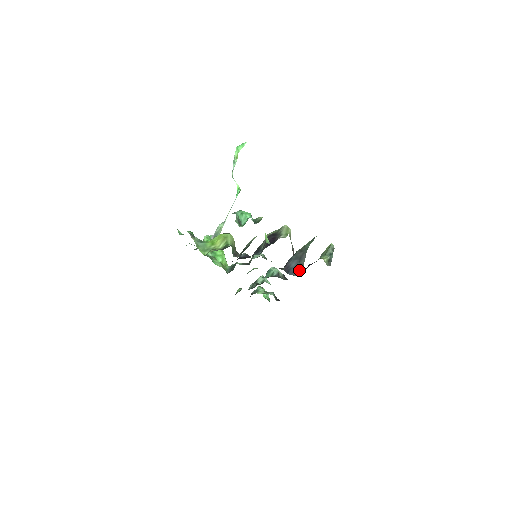
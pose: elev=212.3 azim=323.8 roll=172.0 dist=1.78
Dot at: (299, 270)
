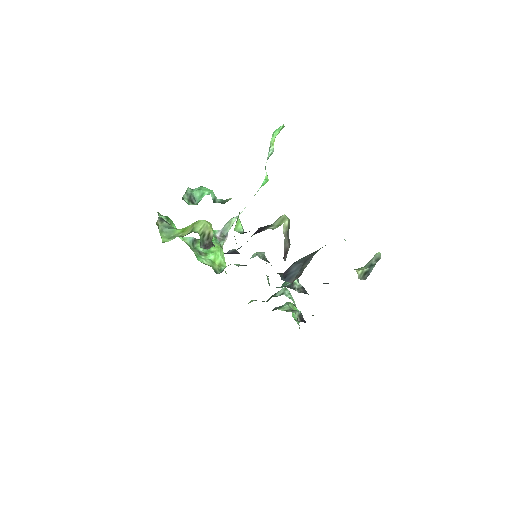
Dot at: (297, 276)
